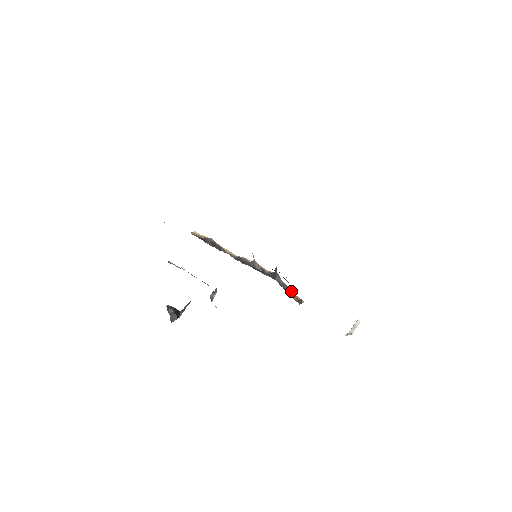
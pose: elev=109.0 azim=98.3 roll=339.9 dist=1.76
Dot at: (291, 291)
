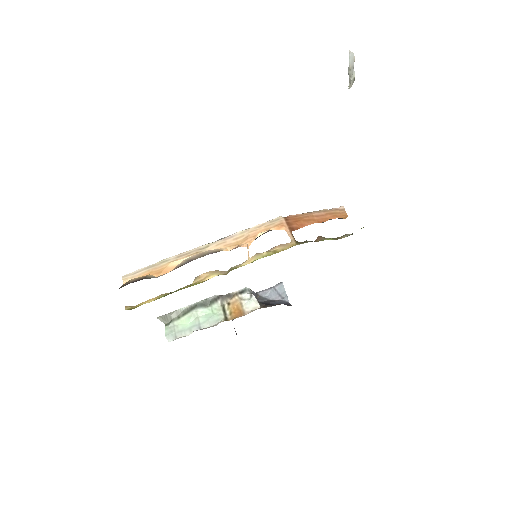
Dot at: occluded
